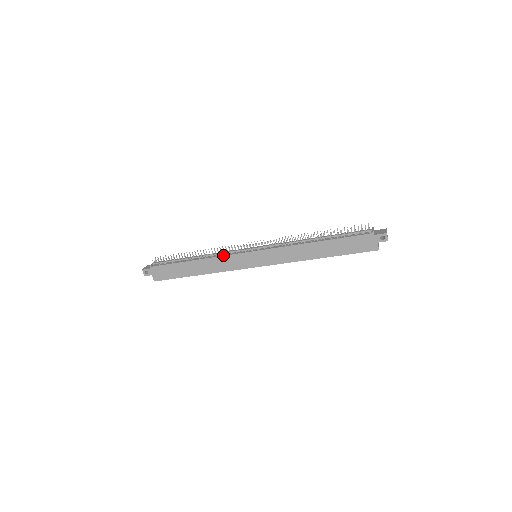
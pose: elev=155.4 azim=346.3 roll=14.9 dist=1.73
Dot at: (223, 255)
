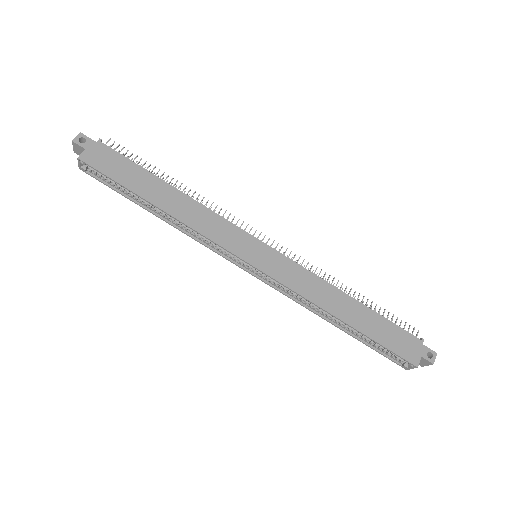
Dot at: occluded
